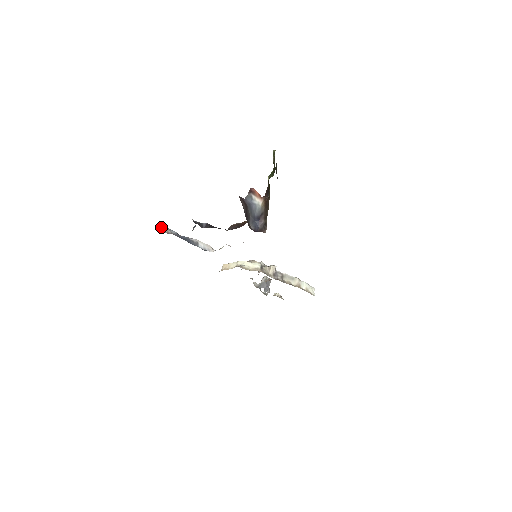
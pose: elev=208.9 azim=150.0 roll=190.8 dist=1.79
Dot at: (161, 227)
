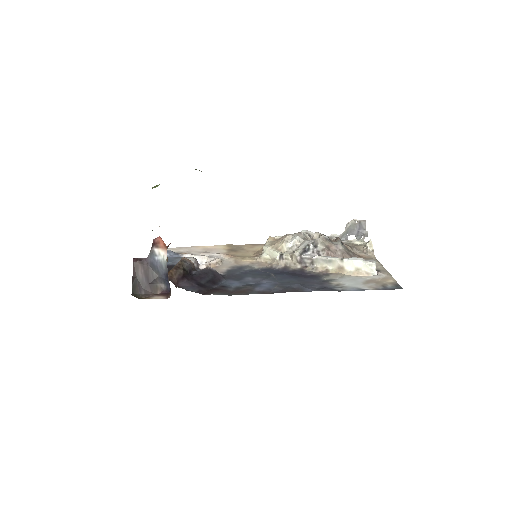
Dot at: occluded
